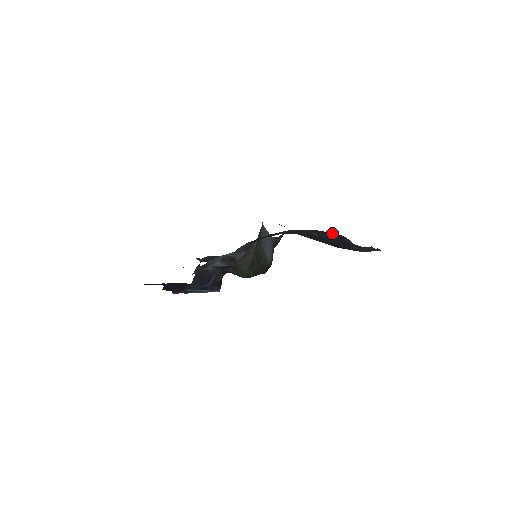
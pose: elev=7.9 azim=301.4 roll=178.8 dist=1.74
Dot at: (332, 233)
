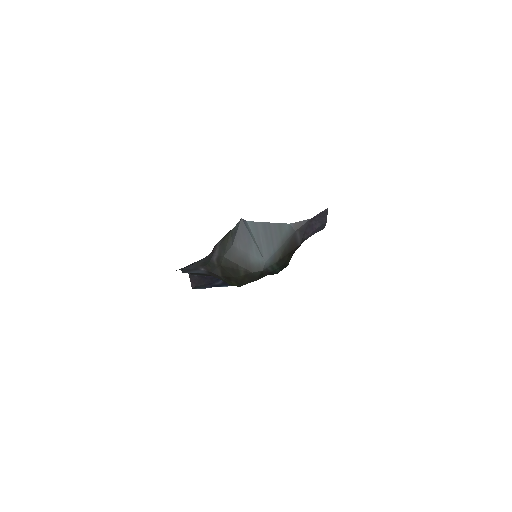
Dot at: occluded
